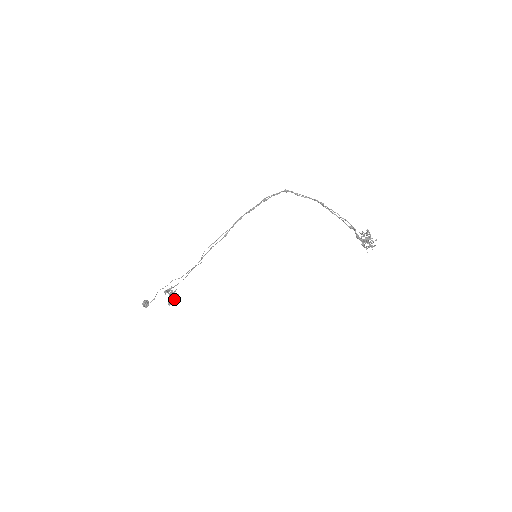
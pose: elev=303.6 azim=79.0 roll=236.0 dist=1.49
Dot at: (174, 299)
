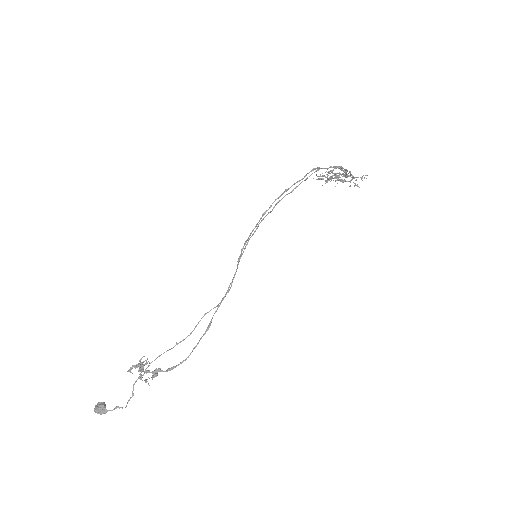
Dot at: (132, 368)
